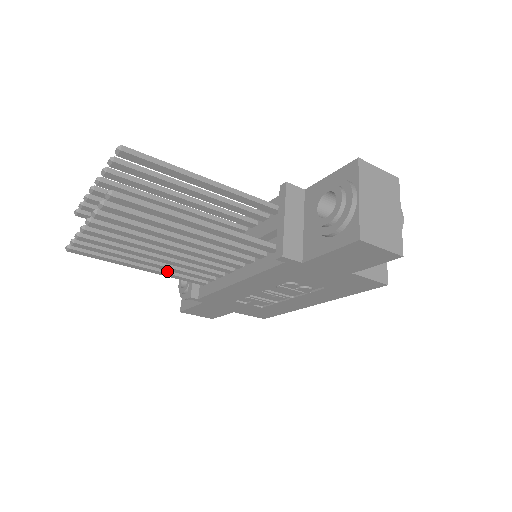
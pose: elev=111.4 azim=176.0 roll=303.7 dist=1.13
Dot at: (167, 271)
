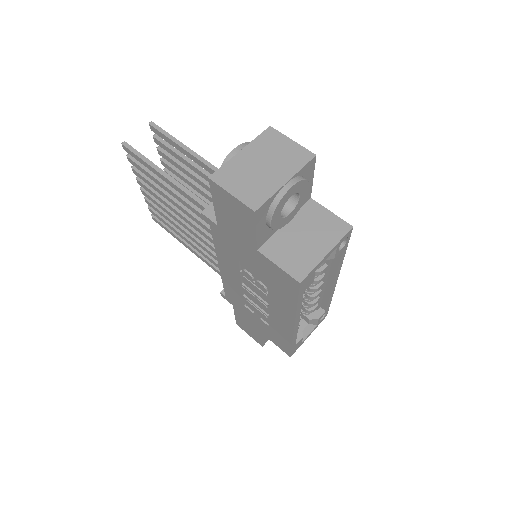
Dot at: (205, 258)
